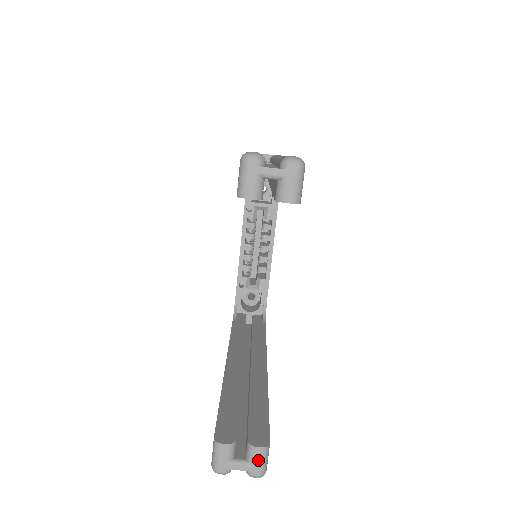
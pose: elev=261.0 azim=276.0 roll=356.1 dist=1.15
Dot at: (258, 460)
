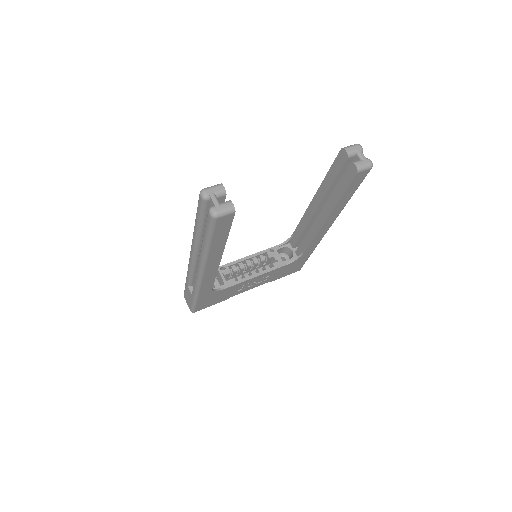
Dot at: (225, 207)
